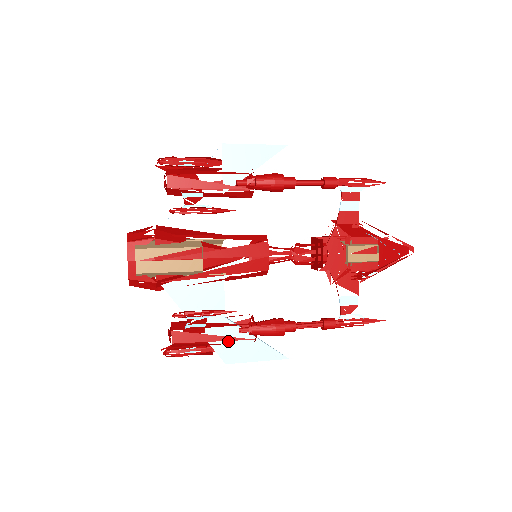
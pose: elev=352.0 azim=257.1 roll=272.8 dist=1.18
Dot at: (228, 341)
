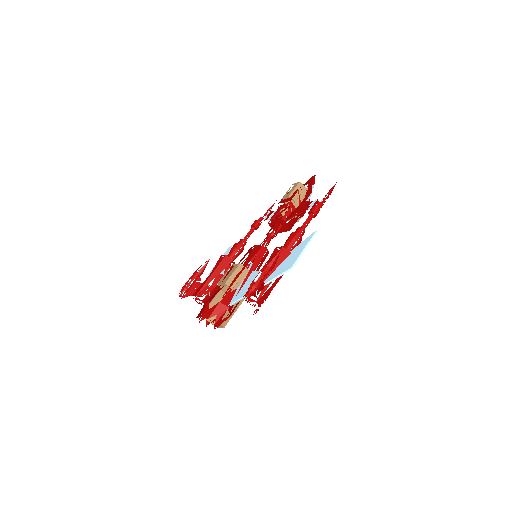
Dot at: occluded
